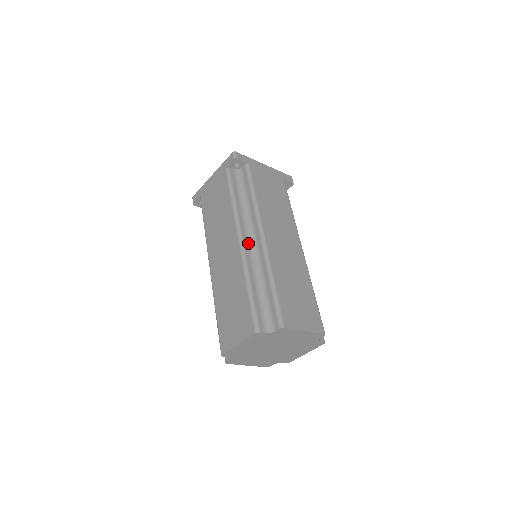
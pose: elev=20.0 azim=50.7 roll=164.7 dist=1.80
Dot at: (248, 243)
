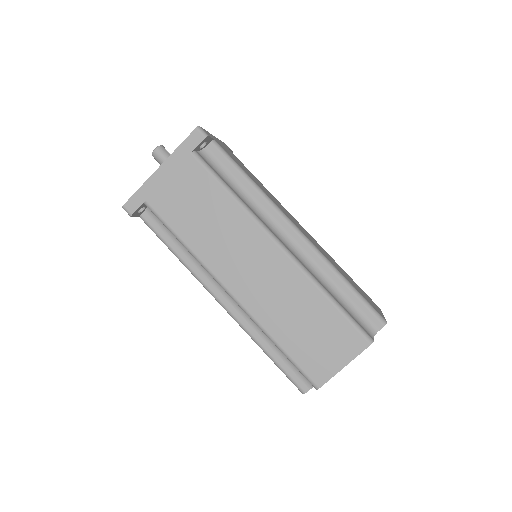
Dot at: (286, 245)
